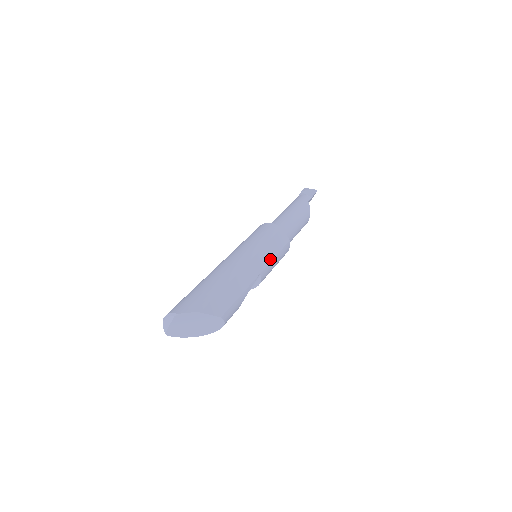
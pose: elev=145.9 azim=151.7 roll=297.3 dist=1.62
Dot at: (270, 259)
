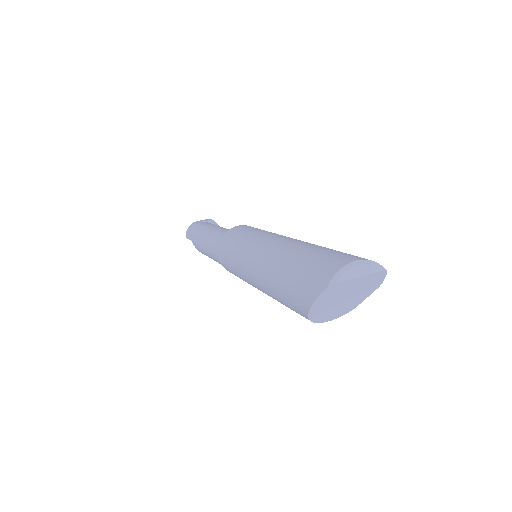
Dot at: occluded
